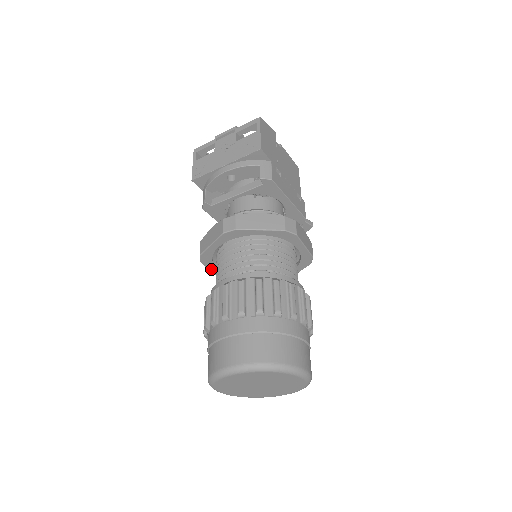
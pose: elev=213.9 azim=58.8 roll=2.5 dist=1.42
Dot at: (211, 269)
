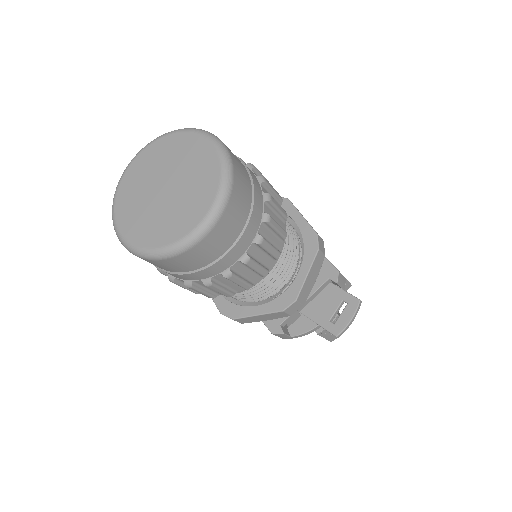
Dot at: occluded
